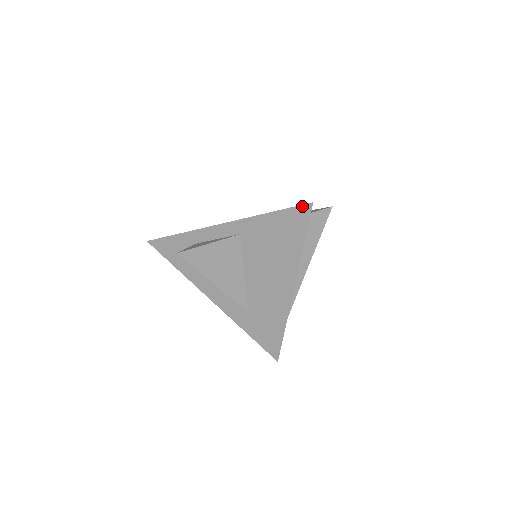
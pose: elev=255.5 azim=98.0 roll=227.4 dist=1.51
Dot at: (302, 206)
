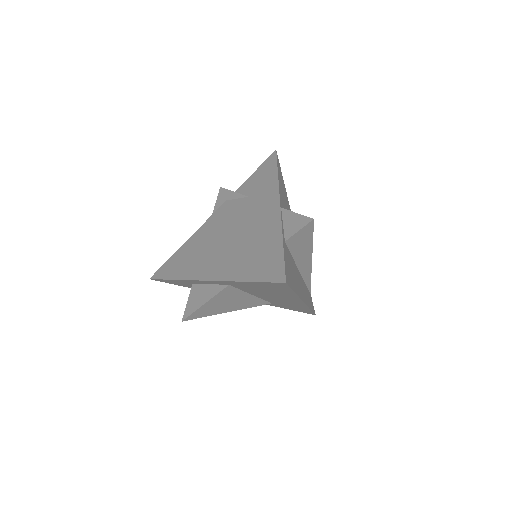
Dot at: (276, 283)
